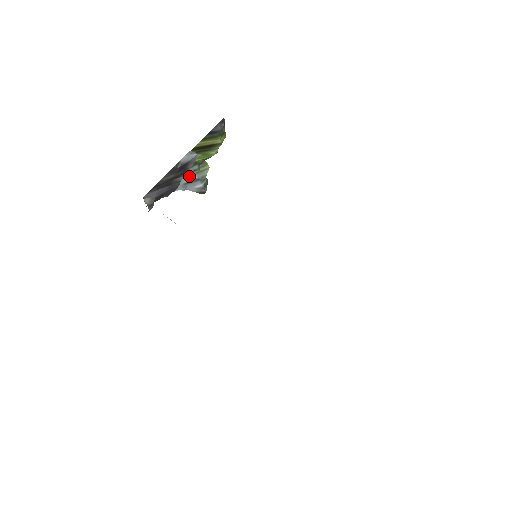
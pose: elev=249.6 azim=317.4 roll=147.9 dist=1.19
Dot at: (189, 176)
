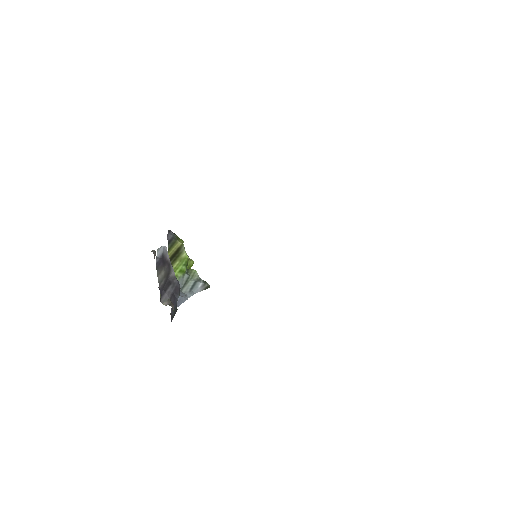
Dot at: (188, 285)
